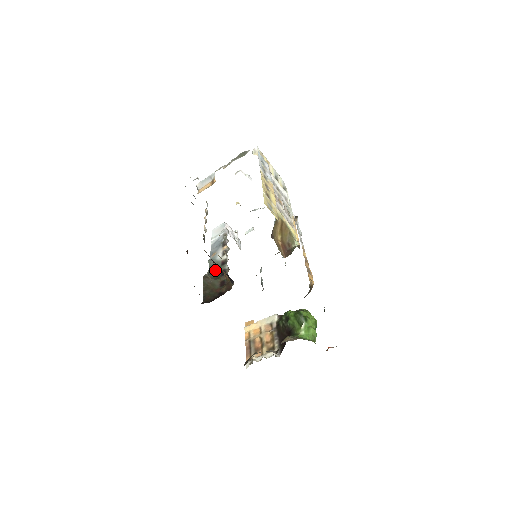
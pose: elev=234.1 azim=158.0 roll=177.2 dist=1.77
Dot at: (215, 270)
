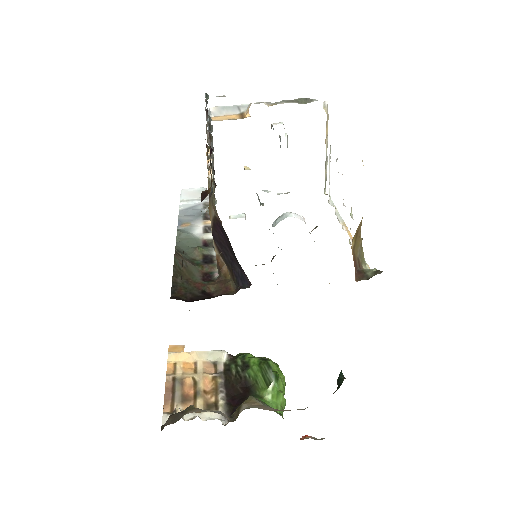
Dot at: (191, 249)
